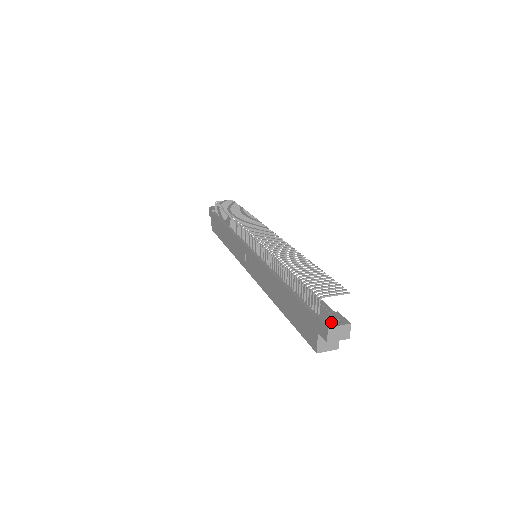
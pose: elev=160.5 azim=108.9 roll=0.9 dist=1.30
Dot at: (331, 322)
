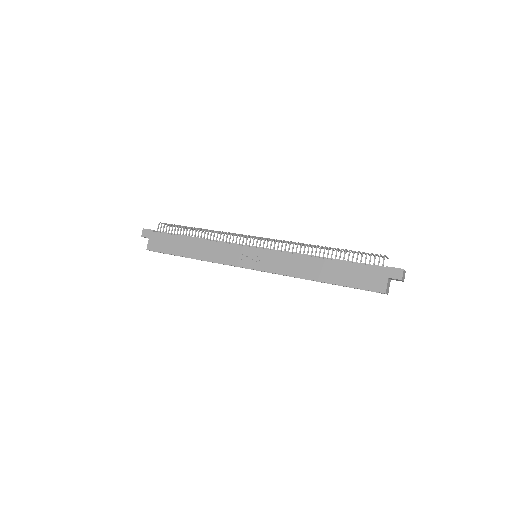
Dot at: occluded
